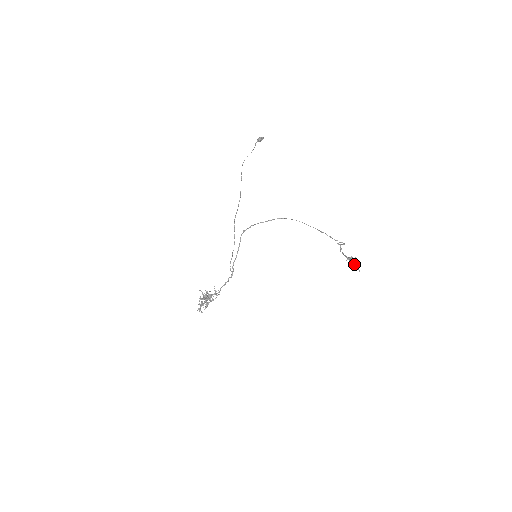
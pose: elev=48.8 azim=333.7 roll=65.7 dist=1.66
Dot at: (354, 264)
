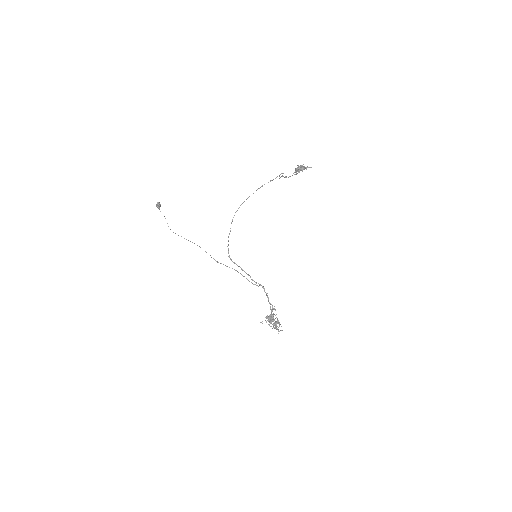
Dot at: (303, 169)
